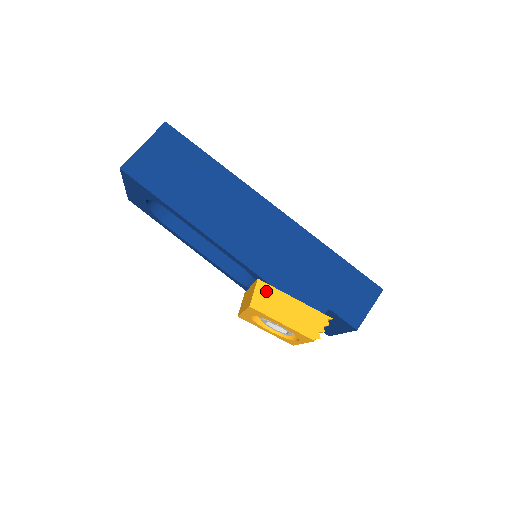
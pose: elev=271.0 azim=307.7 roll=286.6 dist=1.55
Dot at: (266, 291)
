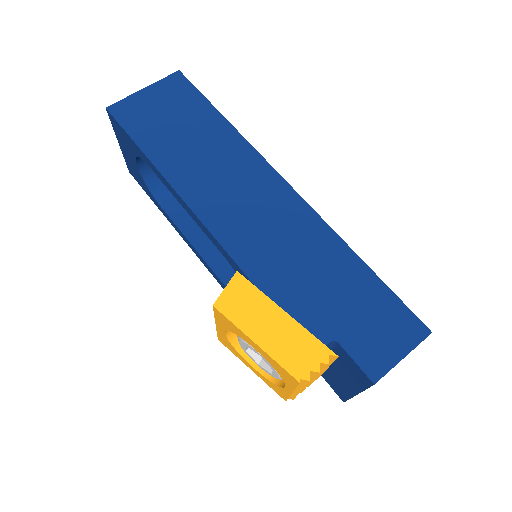
Dot at: (244, 290)
